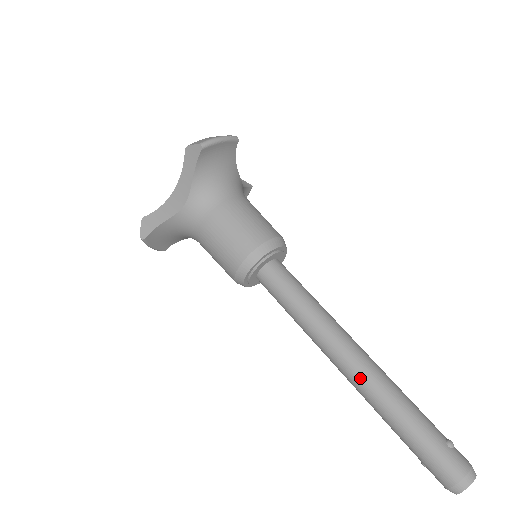
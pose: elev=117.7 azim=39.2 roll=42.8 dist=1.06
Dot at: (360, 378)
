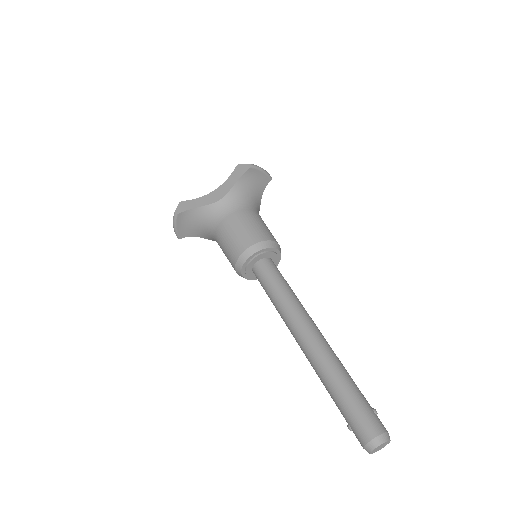
Dot at: (316, 347)
